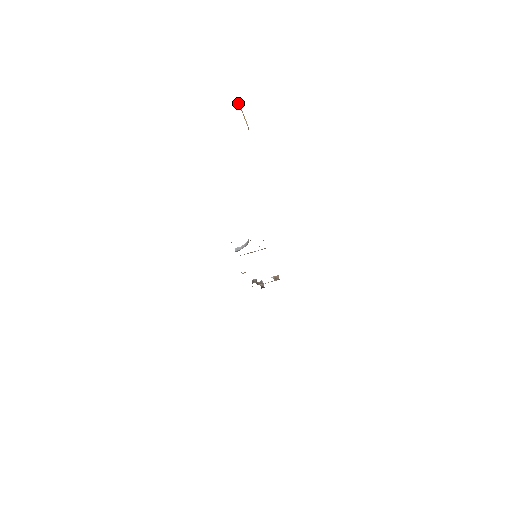
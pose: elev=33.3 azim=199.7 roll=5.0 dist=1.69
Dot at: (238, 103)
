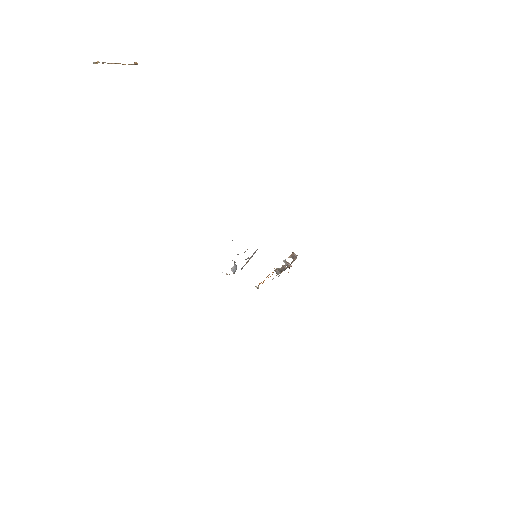
Dot at: occluded
